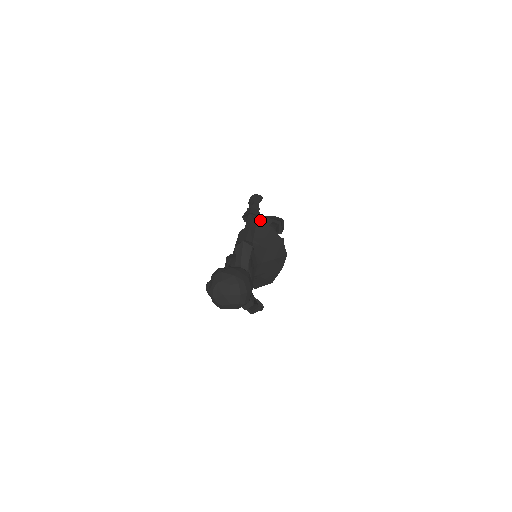
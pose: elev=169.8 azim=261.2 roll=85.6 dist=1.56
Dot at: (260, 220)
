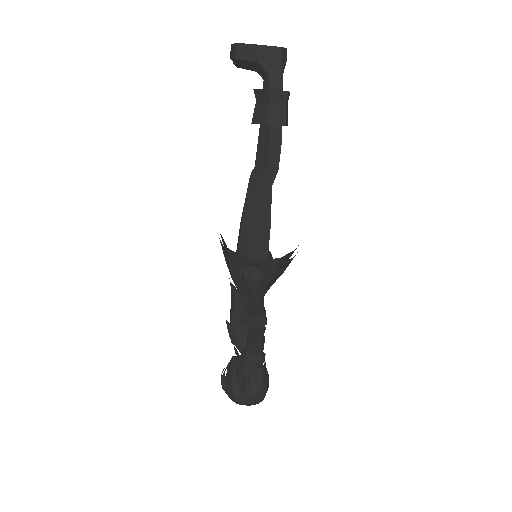
Dot at: (237, 61)
